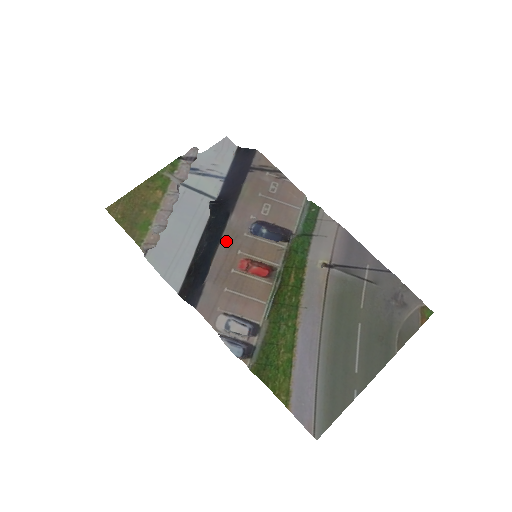
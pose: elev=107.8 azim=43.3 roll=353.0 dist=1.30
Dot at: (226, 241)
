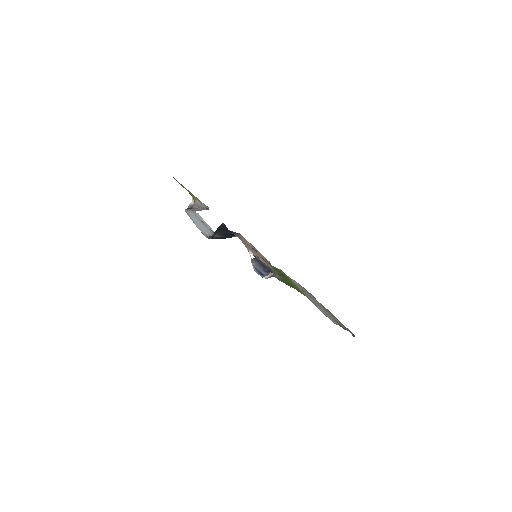
Dot at: (240, 237)
